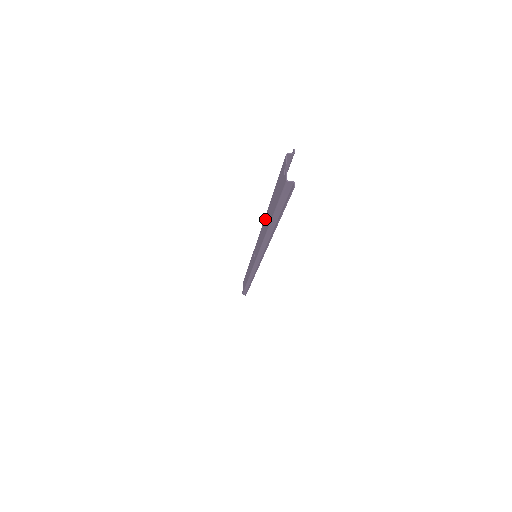
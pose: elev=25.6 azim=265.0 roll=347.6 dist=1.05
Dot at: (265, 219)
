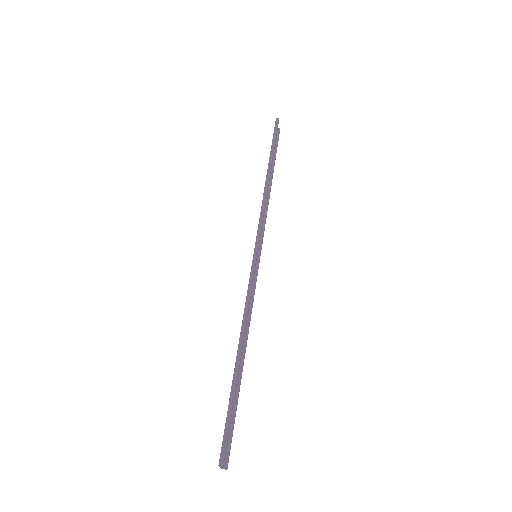
Dot at: (238, 346)
